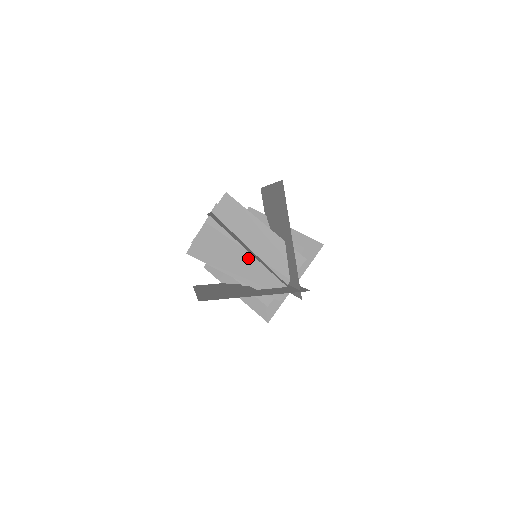
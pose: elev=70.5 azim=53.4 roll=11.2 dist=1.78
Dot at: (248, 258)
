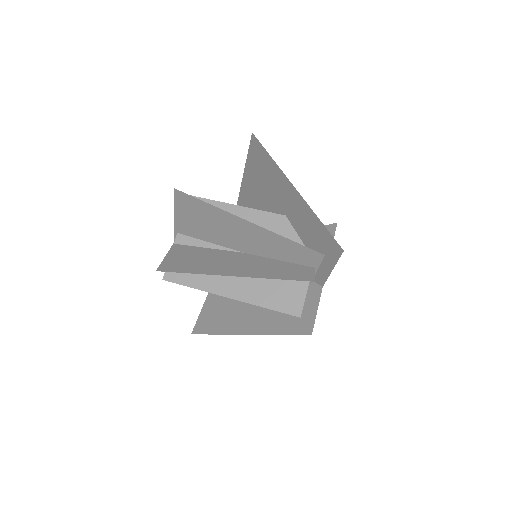
Dot at: (246, 257)
